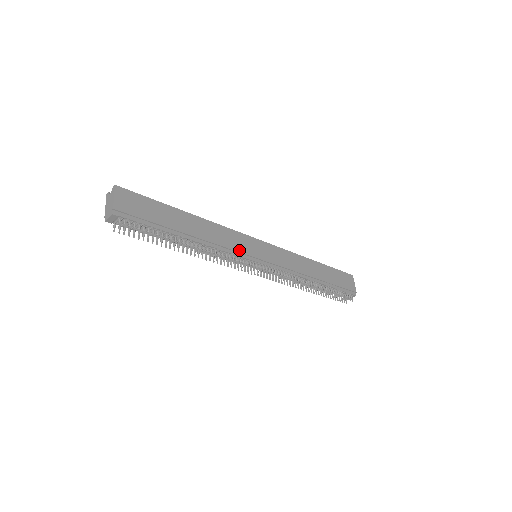
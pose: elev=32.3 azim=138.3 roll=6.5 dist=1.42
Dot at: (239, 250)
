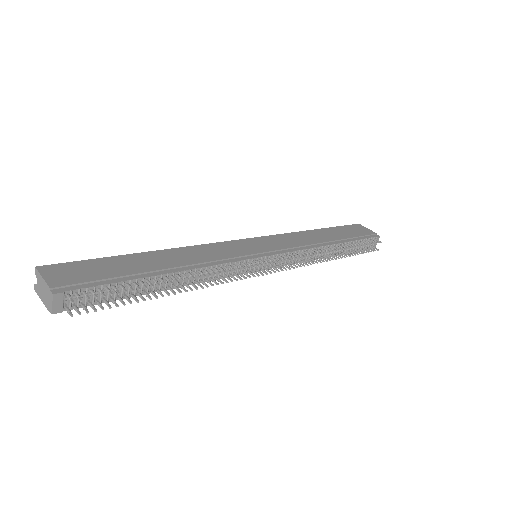
Dot at: (234, 256)
